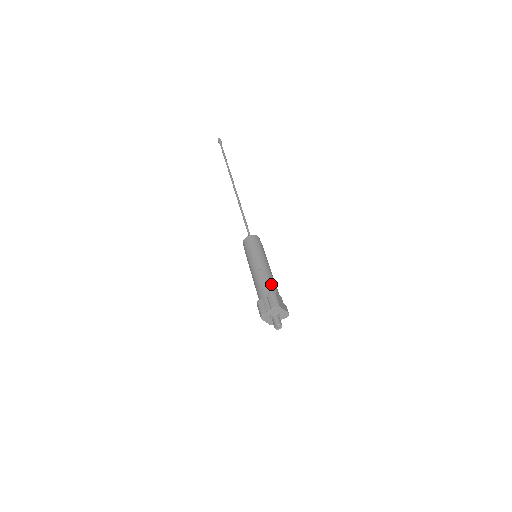
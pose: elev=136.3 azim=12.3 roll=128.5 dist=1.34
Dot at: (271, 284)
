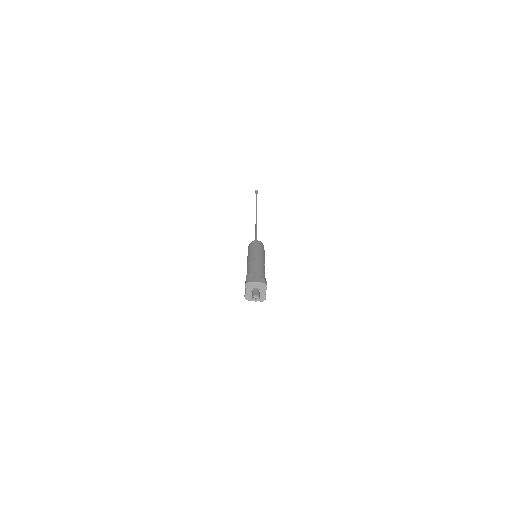
Dot at: (252, 269)
